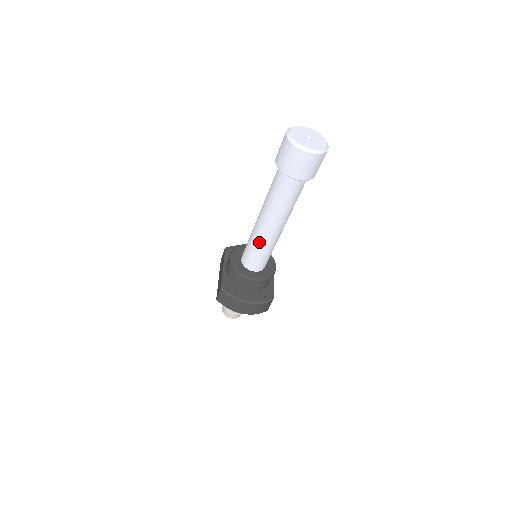
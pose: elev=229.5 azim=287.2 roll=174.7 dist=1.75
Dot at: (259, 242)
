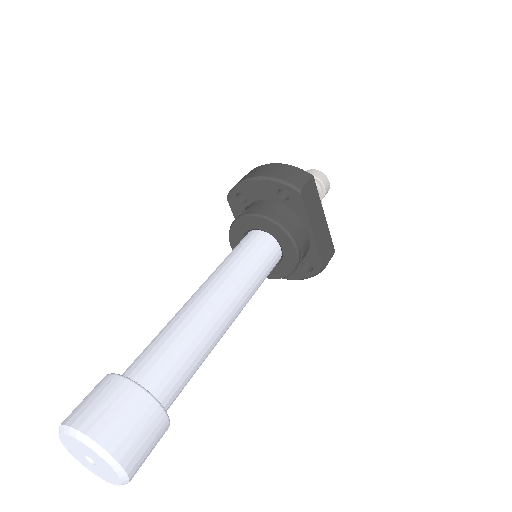
Dot at: occluded
